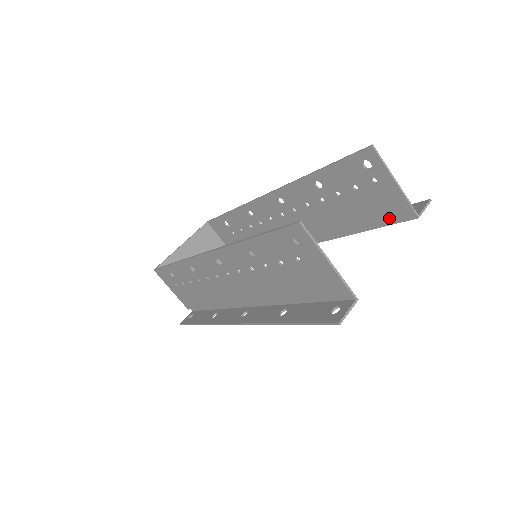
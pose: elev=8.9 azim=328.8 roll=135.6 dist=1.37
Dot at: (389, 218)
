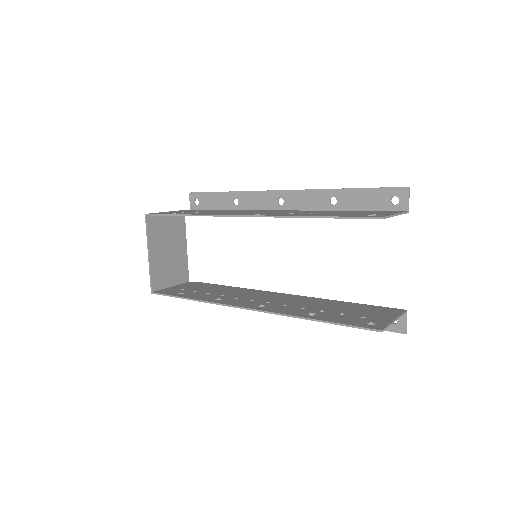
Dot at: occluded
